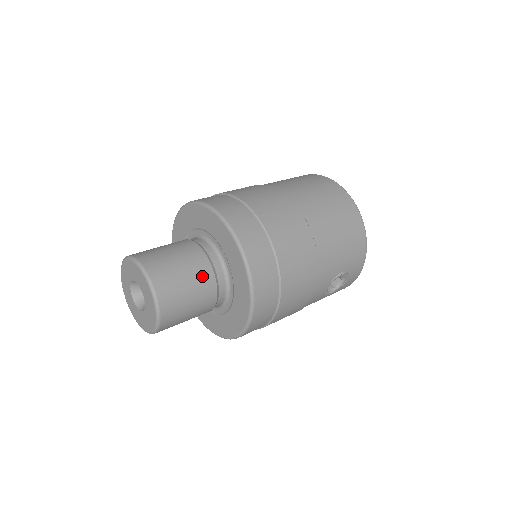
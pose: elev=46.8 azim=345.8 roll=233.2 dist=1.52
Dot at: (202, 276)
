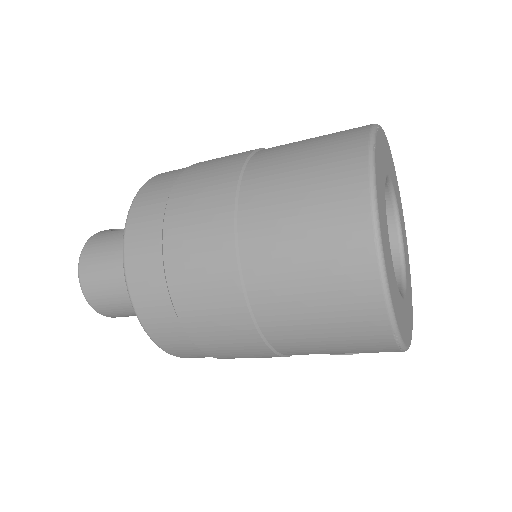
Dot at: occluded
